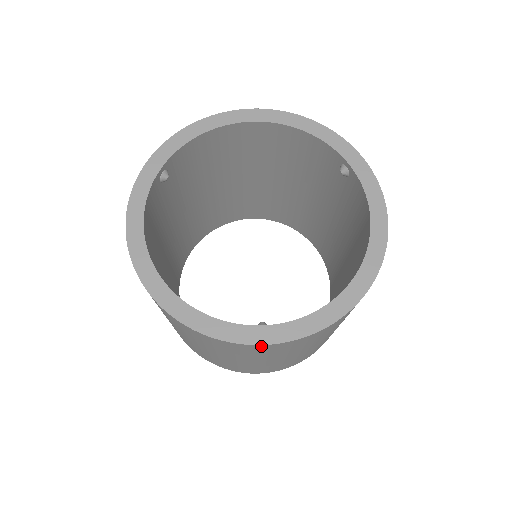
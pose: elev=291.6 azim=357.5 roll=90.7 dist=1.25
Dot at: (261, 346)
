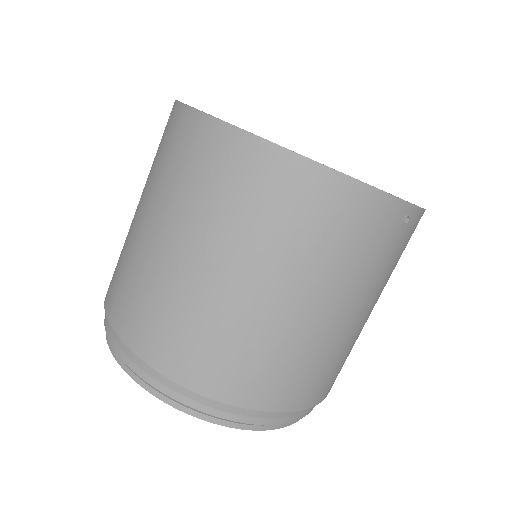
Dot at: (409, 212)
